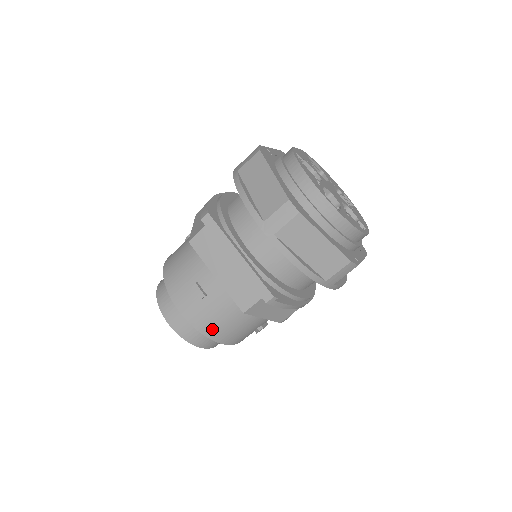
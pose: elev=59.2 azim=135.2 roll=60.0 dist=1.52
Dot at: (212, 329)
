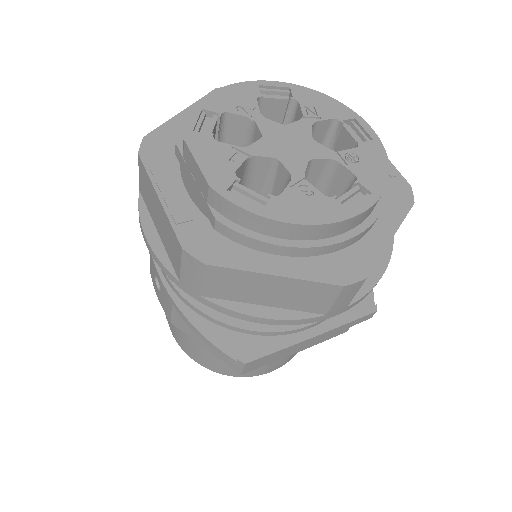
Dot at: occluded
